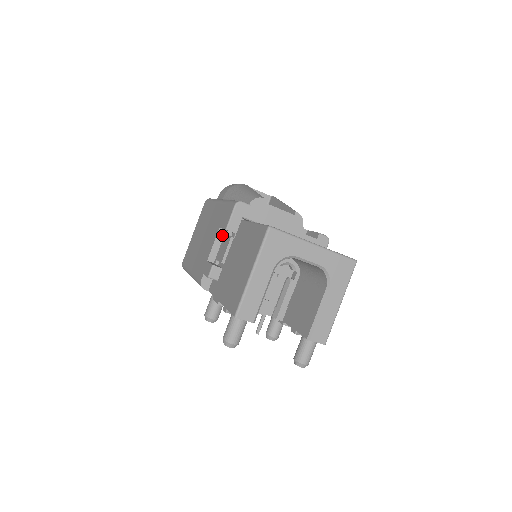
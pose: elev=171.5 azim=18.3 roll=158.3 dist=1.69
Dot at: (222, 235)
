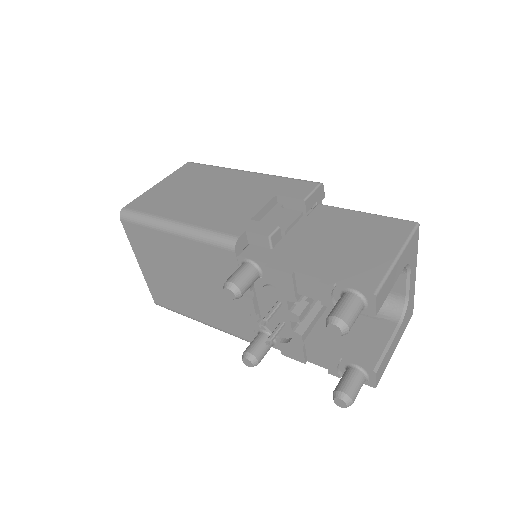
Dot at: (273, 205)
